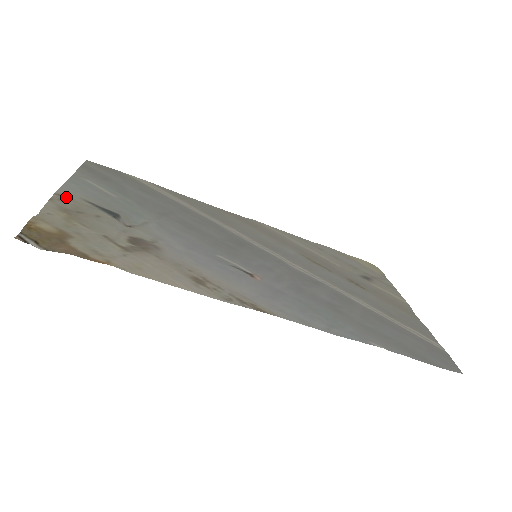
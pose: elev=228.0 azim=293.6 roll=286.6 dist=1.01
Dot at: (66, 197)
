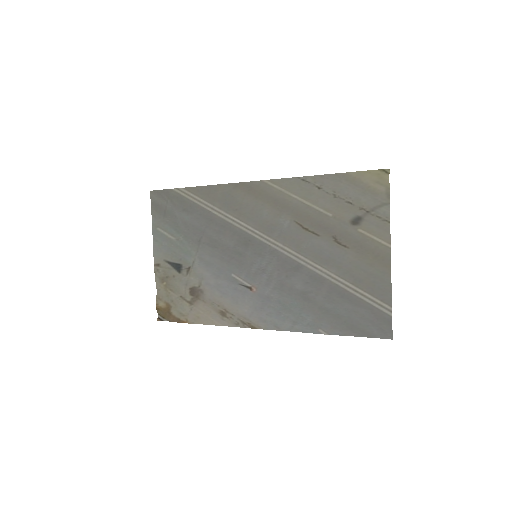
Dot at: (158, 265)
